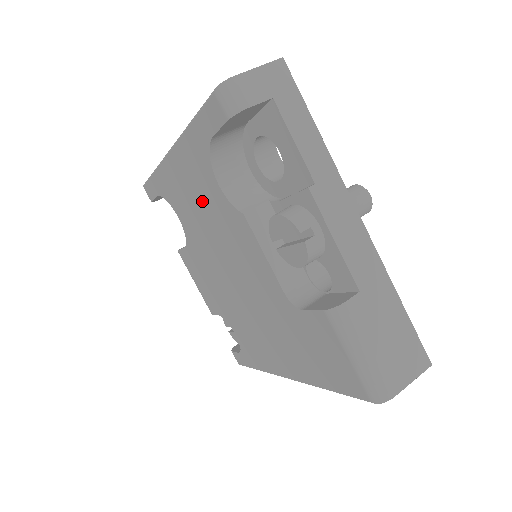
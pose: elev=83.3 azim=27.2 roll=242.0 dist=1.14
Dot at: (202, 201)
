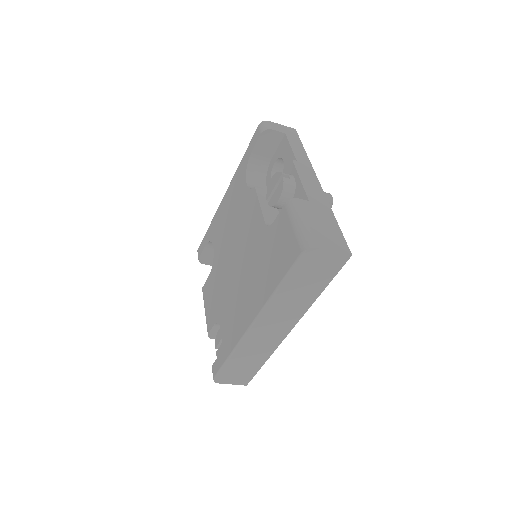
Dot at: (234, 209)
